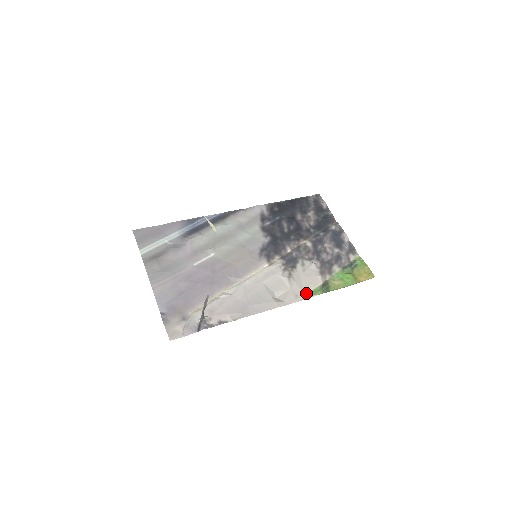
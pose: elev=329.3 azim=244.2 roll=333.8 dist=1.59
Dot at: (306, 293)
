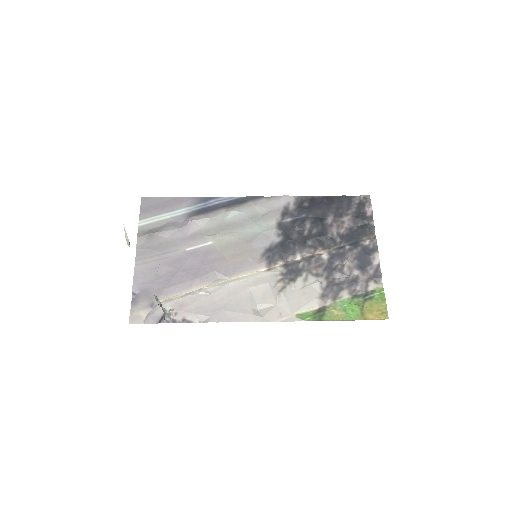
Dot at: (293, 314)
